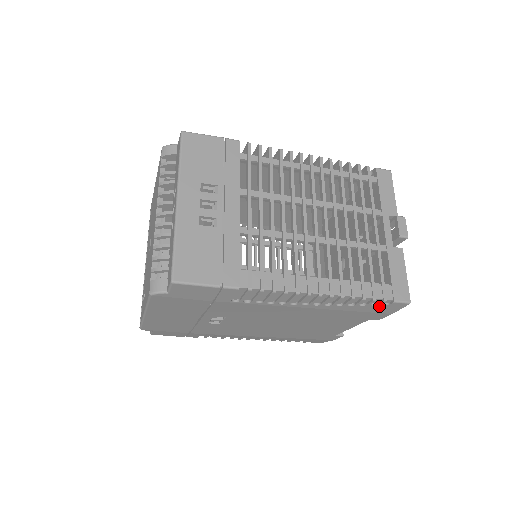
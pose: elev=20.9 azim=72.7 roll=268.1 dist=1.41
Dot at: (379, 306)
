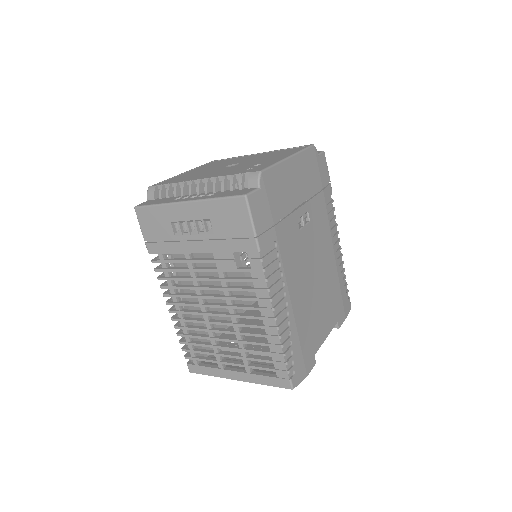
Dot at: (346, 296)
